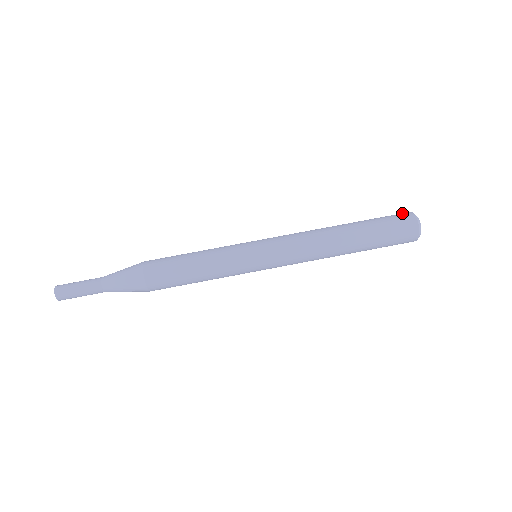
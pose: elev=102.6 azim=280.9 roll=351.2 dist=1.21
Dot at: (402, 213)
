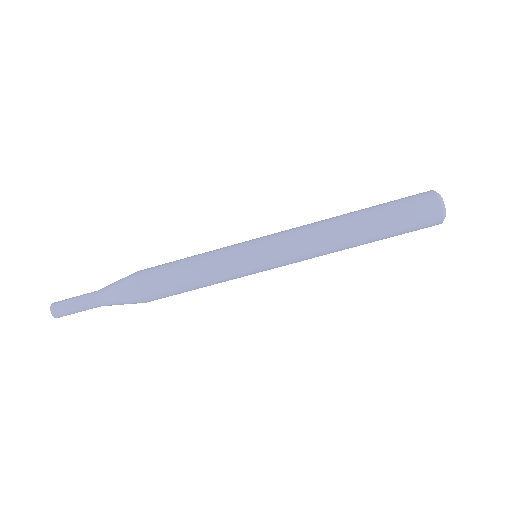
Dot at: occluded
